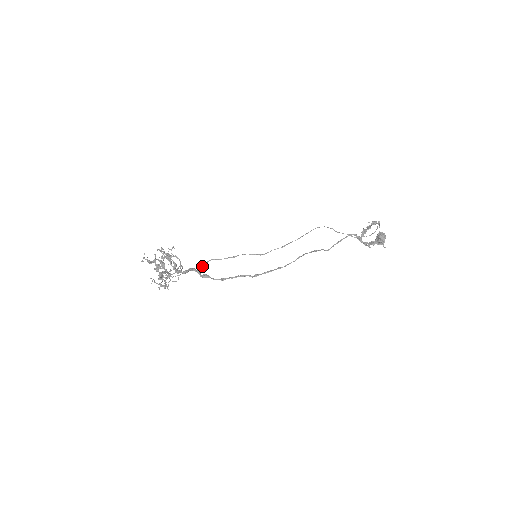
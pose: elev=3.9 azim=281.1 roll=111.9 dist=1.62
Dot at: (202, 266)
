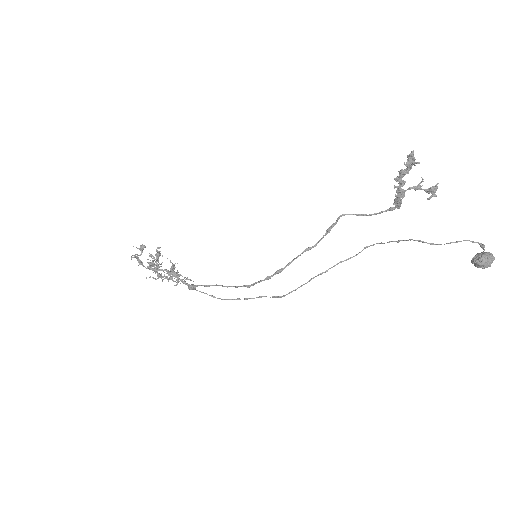
Dot at: (202, 292)
